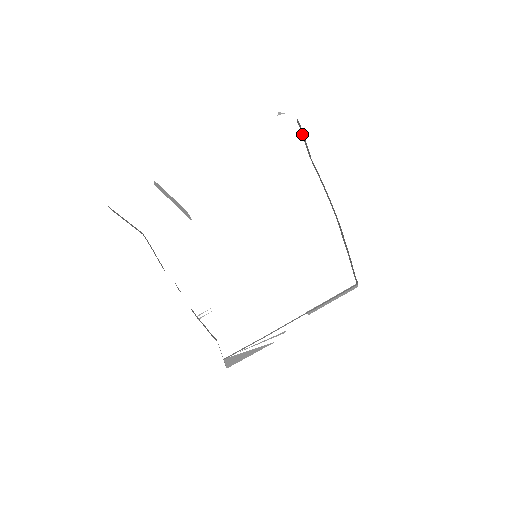
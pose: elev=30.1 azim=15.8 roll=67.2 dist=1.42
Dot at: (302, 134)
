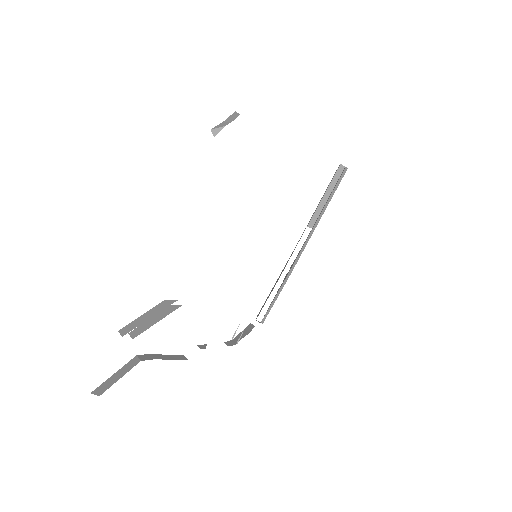
Dot at: occluded
